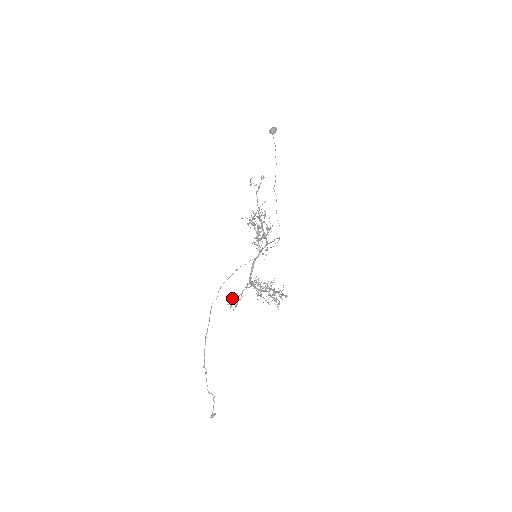
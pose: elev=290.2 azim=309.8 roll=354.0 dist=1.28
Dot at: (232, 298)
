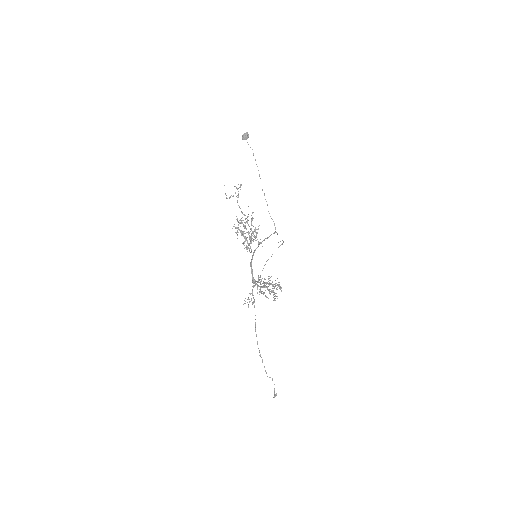
Dot at: (245, 298)
